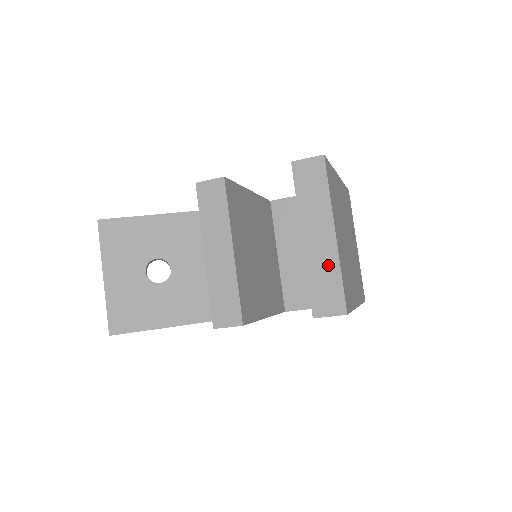
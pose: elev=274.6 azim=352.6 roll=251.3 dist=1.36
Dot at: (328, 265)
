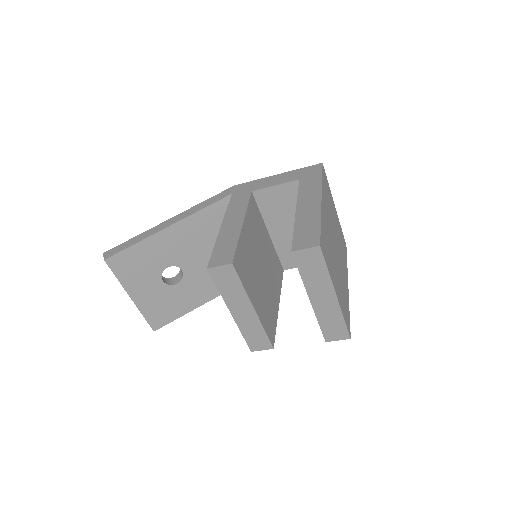
Dot at: (333, 314)
